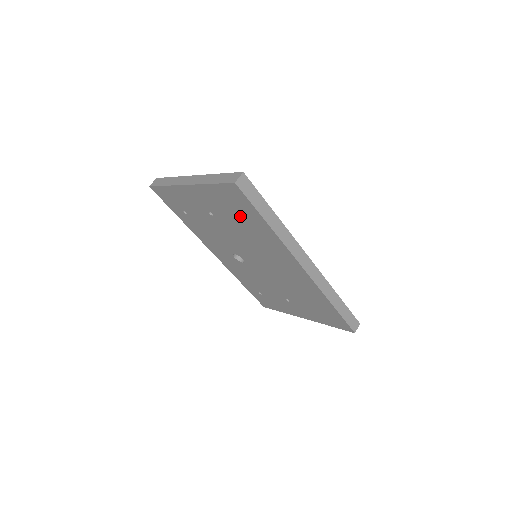
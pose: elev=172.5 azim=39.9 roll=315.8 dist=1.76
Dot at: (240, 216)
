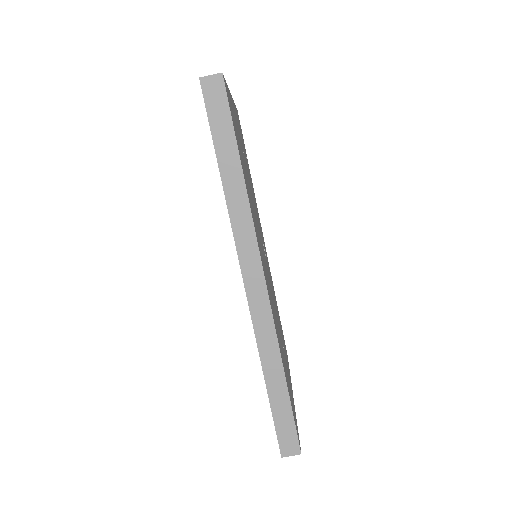
Dot at: occluded
